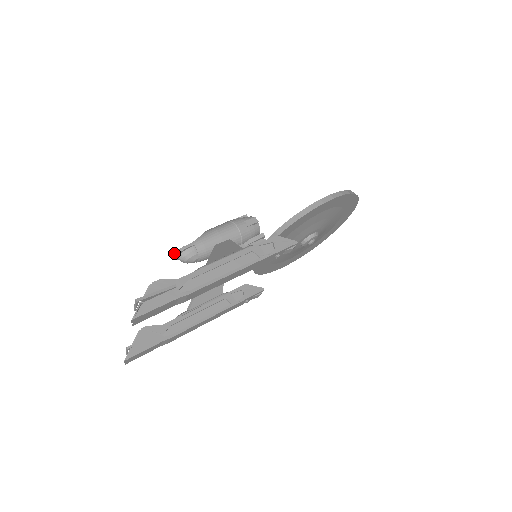
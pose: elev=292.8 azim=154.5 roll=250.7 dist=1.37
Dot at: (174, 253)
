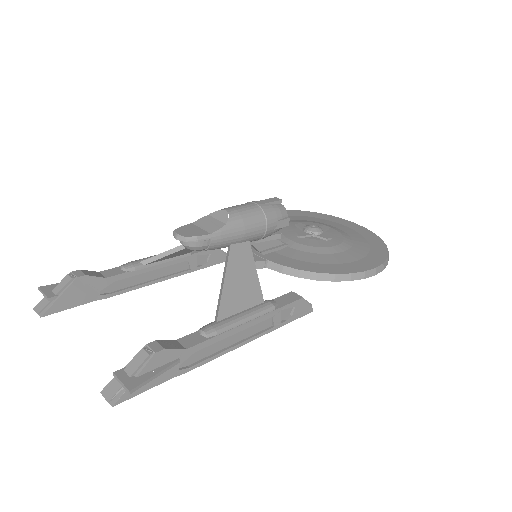
Dot at: (181, 236)
